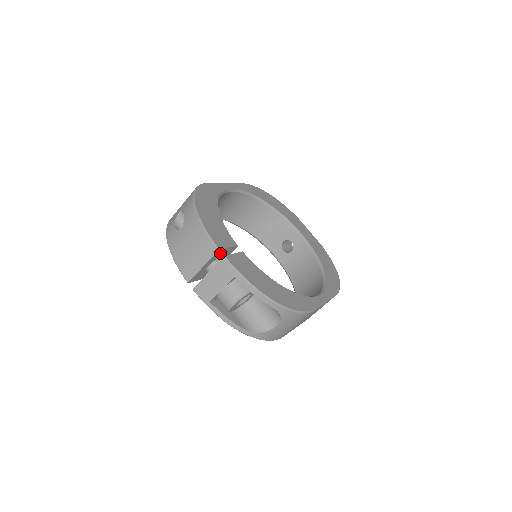
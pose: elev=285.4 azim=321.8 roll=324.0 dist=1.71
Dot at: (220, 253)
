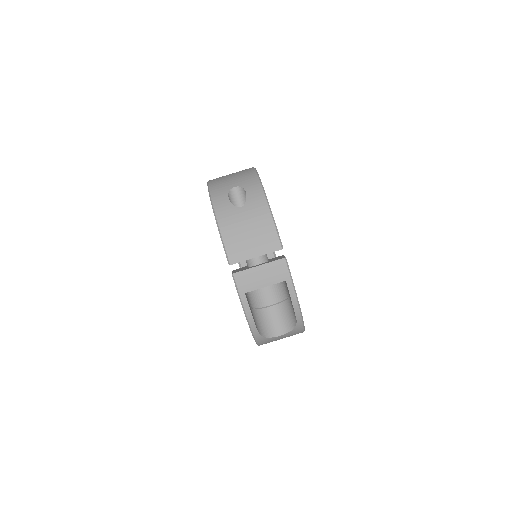
Dot at: occluded
